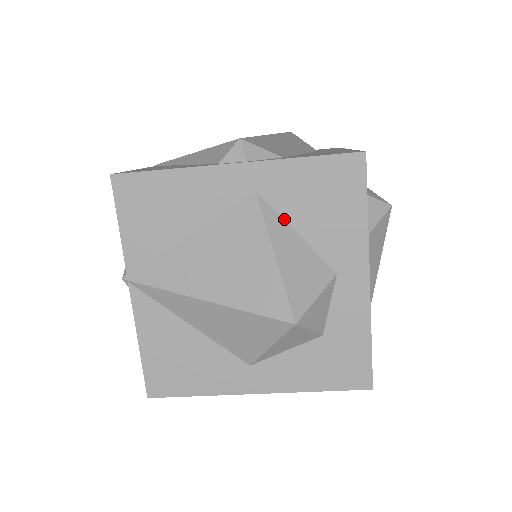
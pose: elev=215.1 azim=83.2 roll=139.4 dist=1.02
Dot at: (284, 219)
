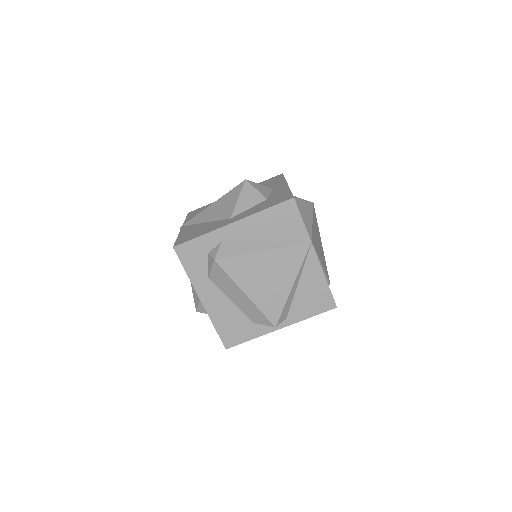
Dot at: occluded
